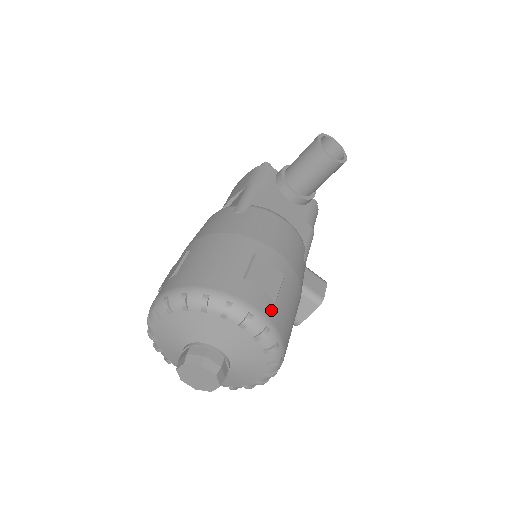
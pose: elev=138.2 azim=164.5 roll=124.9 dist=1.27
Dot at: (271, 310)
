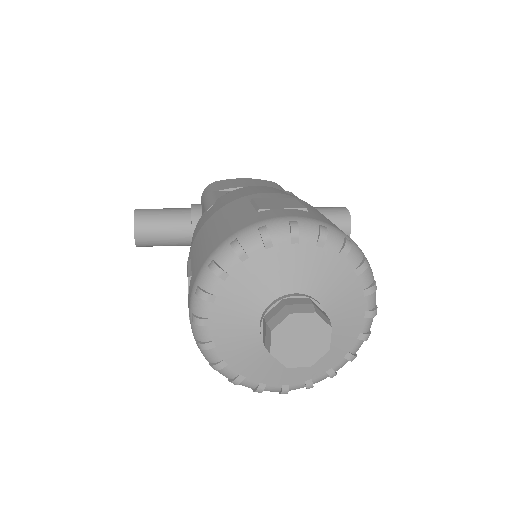
Dot at: occluded
